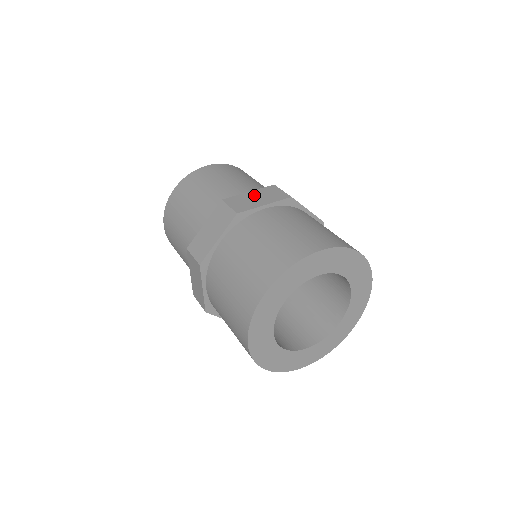
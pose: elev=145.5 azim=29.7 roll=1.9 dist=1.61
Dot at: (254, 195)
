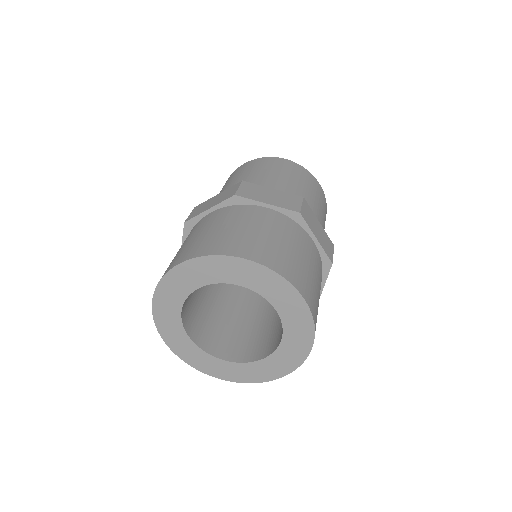
Dot at: (319, 227)
